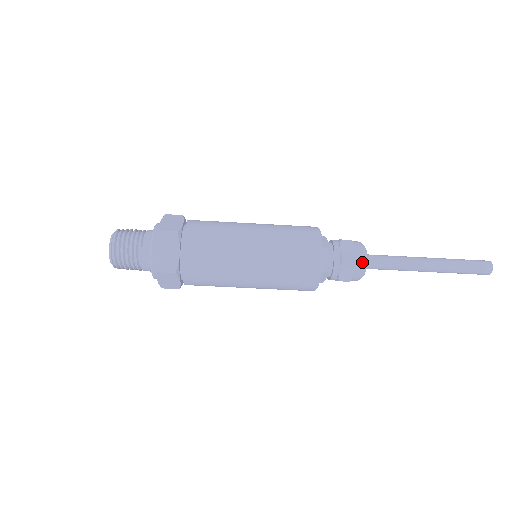
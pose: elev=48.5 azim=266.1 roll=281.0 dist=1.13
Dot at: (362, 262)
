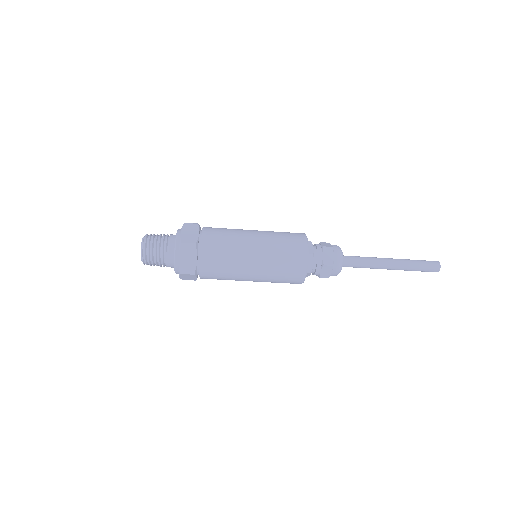
Dot at: (339, 265)
